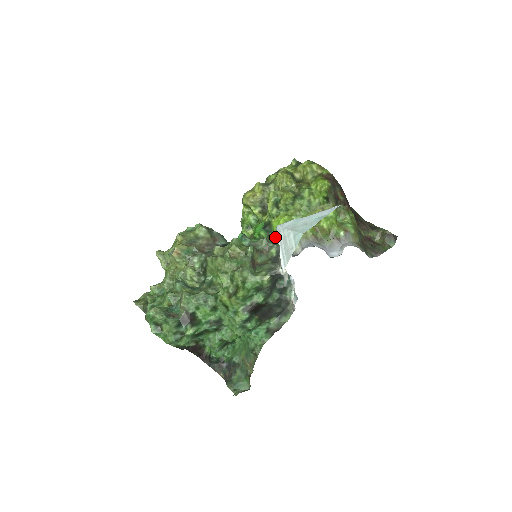
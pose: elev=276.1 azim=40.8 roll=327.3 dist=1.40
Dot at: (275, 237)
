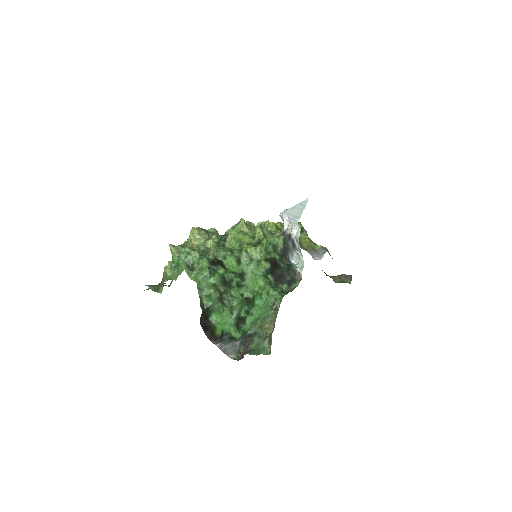
Dot at: occluded
